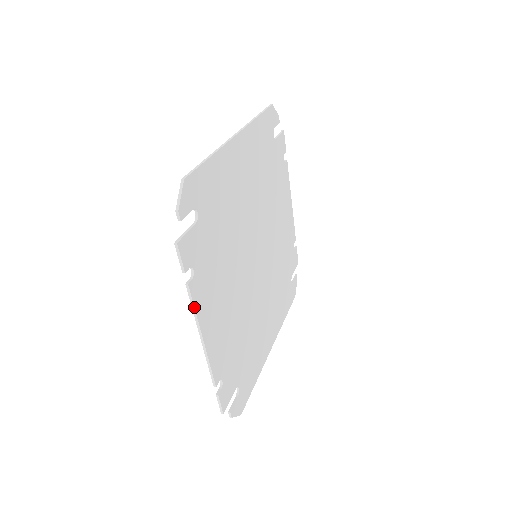
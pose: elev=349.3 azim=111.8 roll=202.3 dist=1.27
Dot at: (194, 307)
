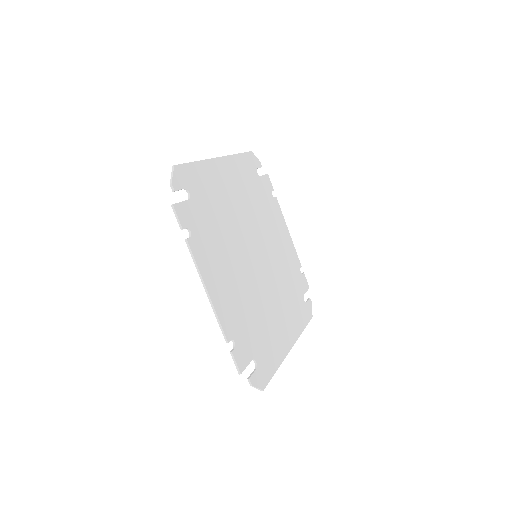
Dot at: (195, 260)
